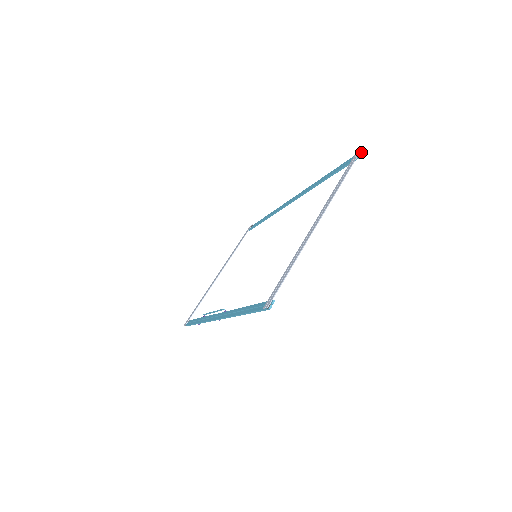
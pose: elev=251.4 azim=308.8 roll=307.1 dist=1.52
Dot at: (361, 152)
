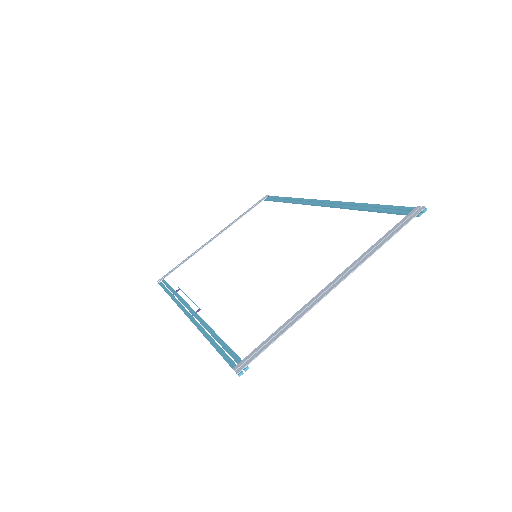
Dot at: (424, 210)
